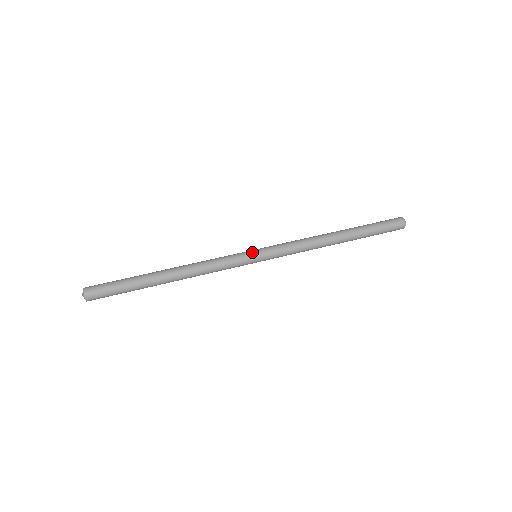
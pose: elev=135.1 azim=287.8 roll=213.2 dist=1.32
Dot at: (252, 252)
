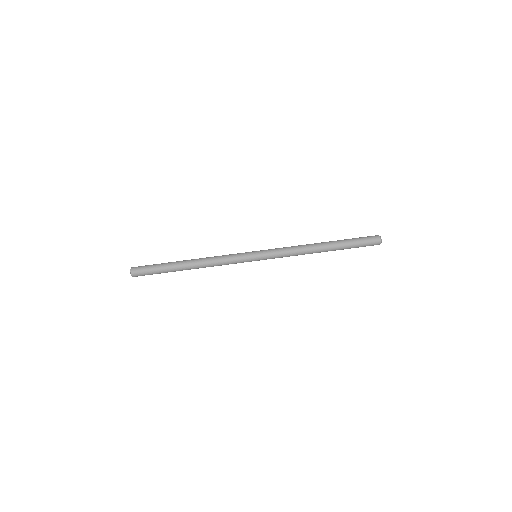
Dot at: (253, 258)
